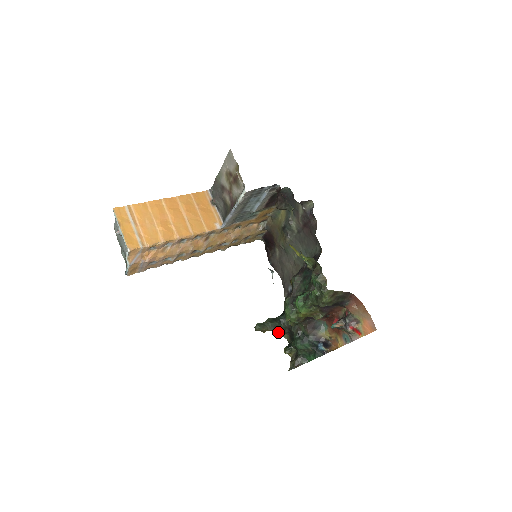
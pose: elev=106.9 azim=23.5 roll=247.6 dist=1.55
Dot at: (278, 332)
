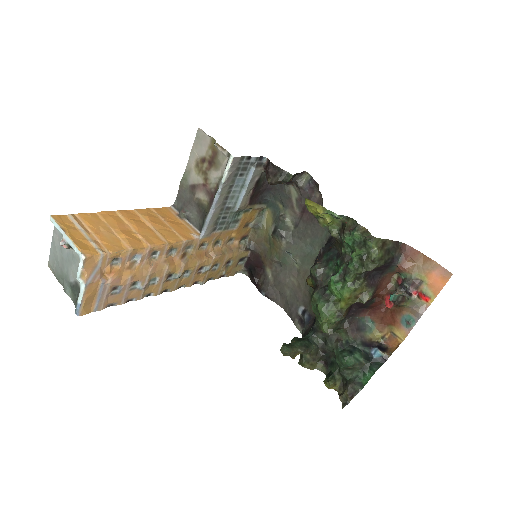
Dot at: (309, 360)
